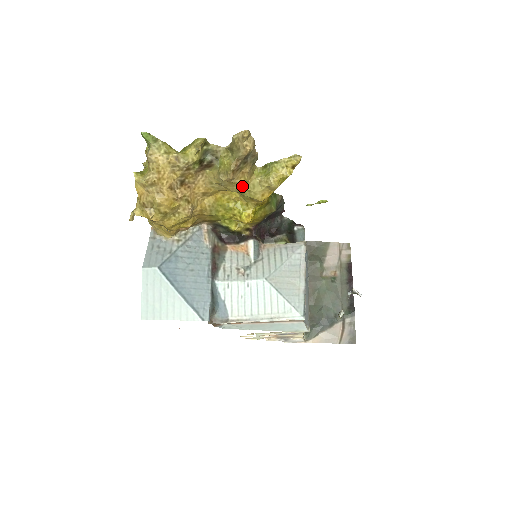
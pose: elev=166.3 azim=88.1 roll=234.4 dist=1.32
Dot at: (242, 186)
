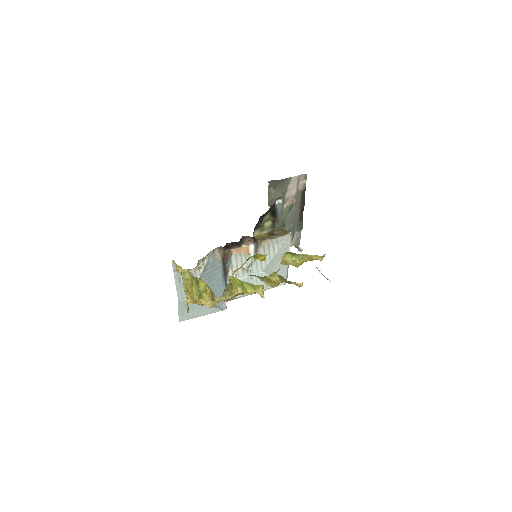
Dot at: occluded
